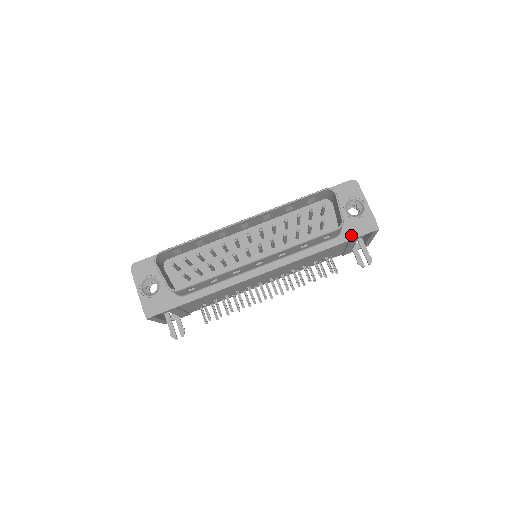
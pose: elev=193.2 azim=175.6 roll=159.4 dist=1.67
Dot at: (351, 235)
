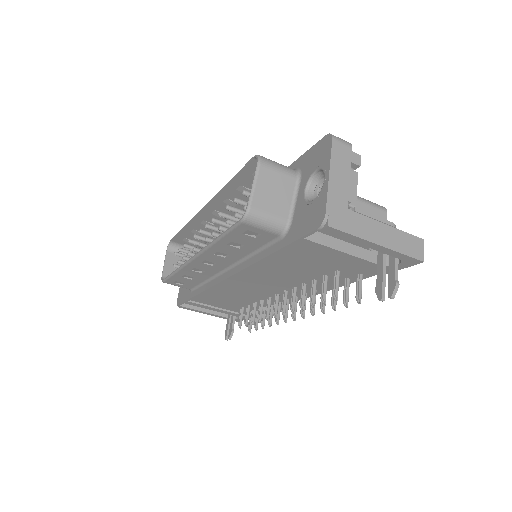
Dot at: (295, 234)
